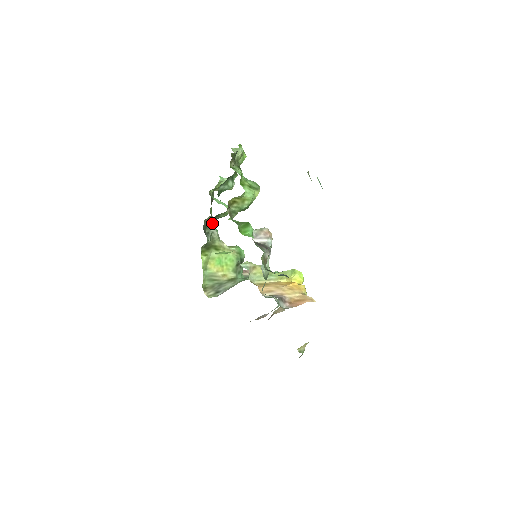
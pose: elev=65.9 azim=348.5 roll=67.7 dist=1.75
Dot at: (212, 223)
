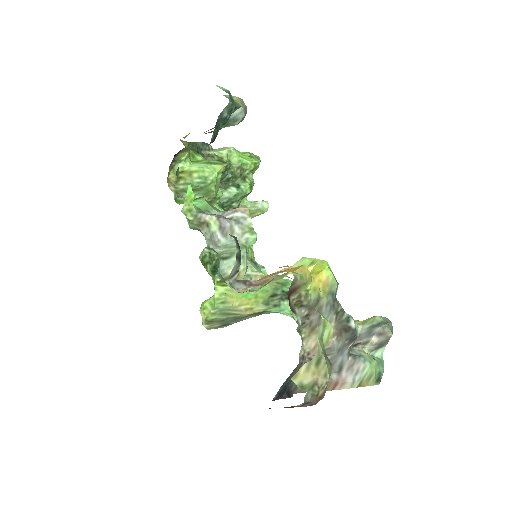
Dot at: occluded
